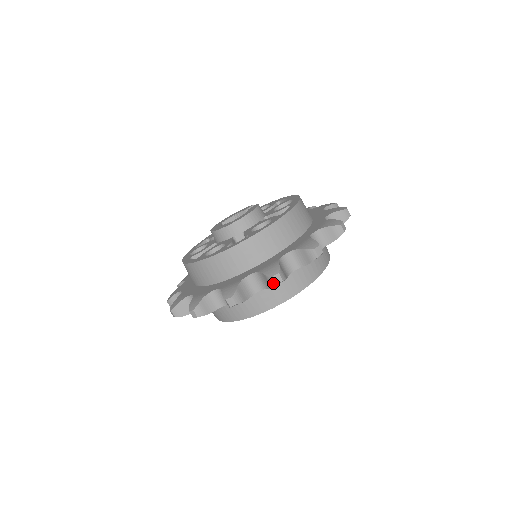
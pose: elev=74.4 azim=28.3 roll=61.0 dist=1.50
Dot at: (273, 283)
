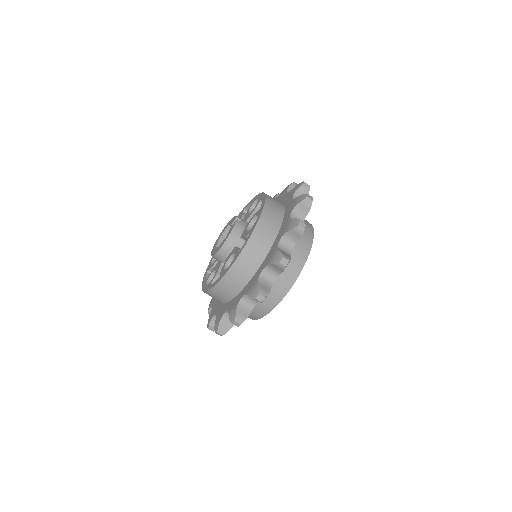
Dot at: (236, 325)
